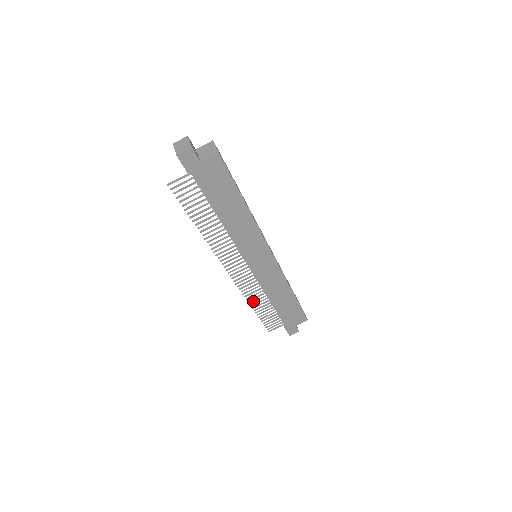
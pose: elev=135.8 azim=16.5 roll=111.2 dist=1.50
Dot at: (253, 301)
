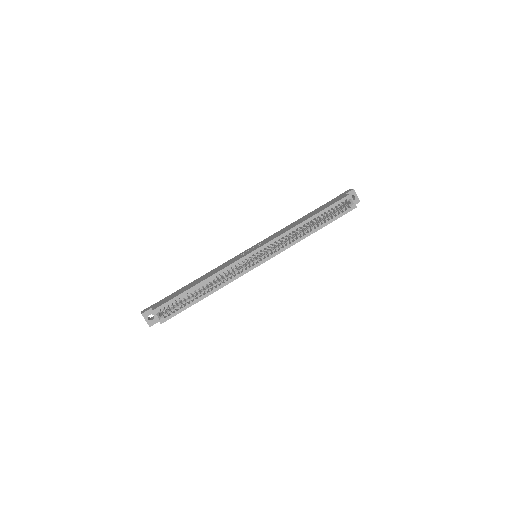
Dot at: occluded
